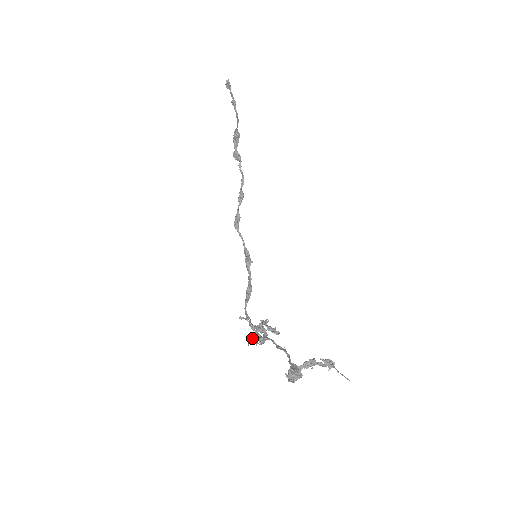
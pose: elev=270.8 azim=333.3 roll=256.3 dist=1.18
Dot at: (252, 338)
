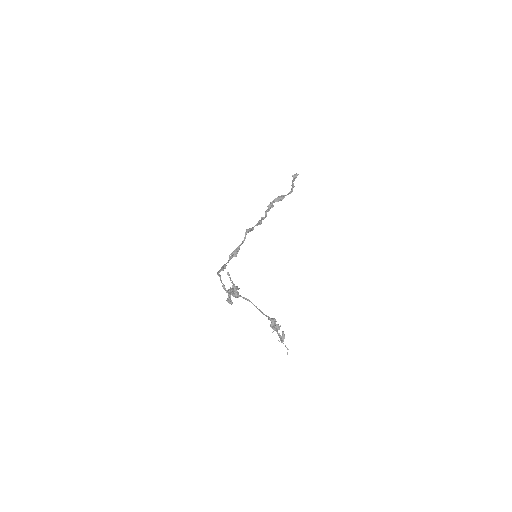
Dot at: occluded
